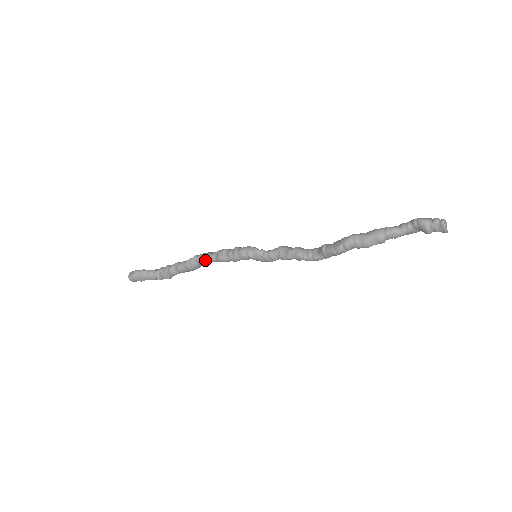
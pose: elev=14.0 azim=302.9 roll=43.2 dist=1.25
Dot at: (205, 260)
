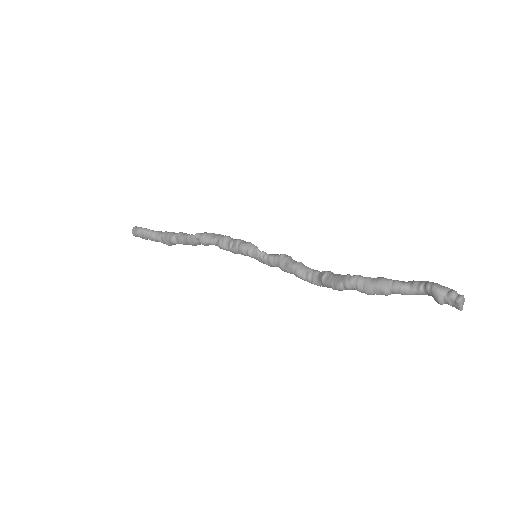
Dot at: (206, 242)
